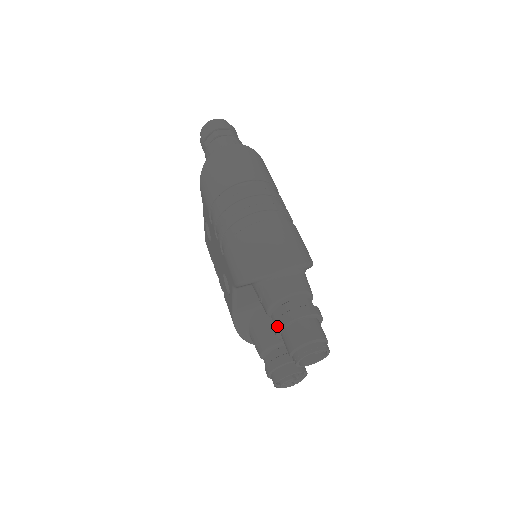
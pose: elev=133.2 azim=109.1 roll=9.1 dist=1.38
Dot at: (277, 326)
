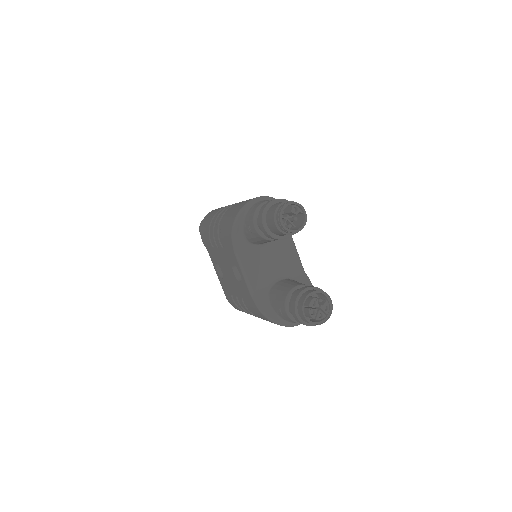
Dot at: (260, 219)
